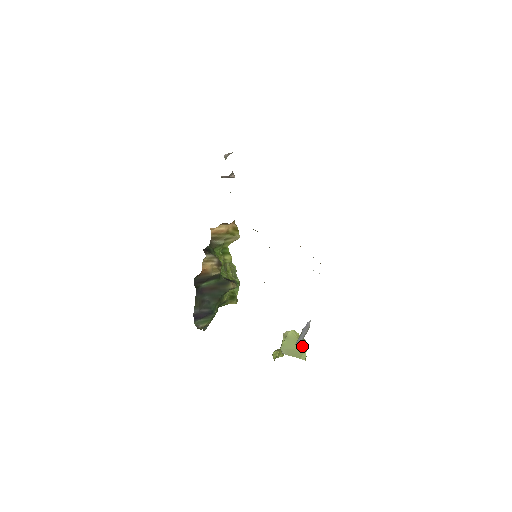
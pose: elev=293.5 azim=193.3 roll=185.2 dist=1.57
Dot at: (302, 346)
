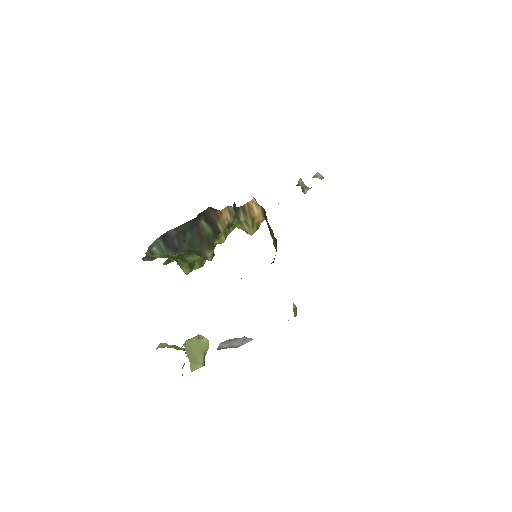
Dot at: (202, 360)
